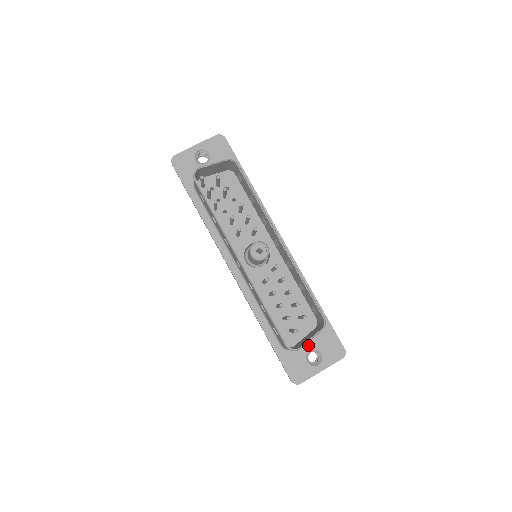
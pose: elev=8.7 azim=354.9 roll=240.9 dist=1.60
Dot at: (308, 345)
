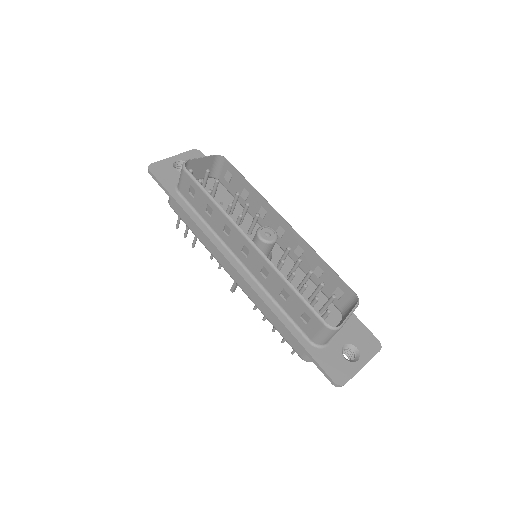
Dot at: (339, 339)
